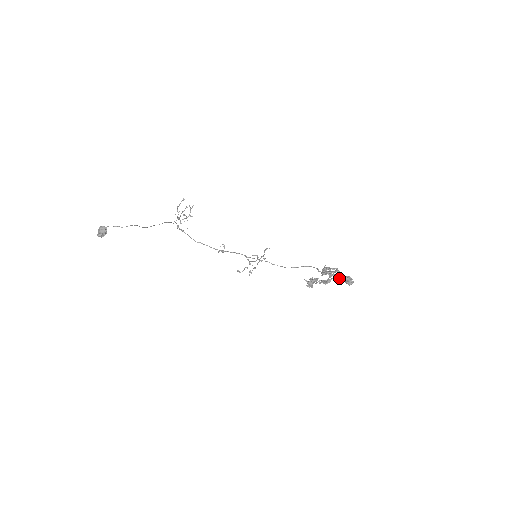
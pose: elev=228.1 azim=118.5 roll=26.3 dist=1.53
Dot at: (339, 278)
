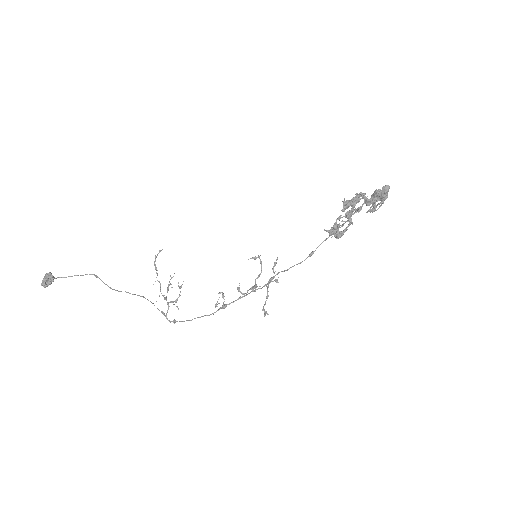
Dot at: (373, 211)
